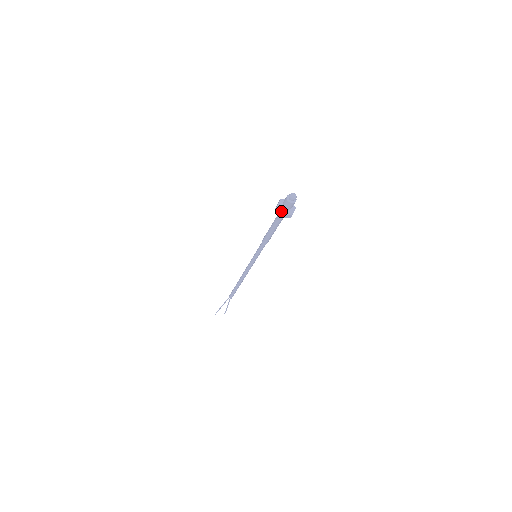
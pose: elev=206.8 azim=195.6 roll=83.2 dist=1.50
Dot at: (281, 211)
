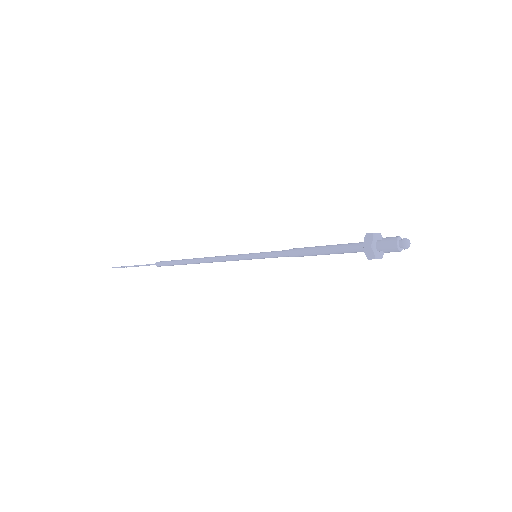
Dot at: (375, 254)
